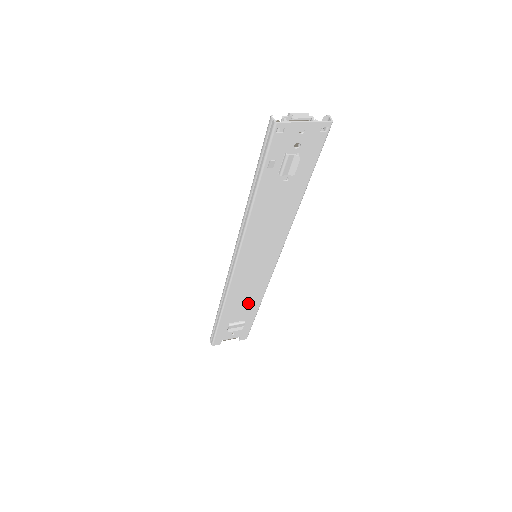
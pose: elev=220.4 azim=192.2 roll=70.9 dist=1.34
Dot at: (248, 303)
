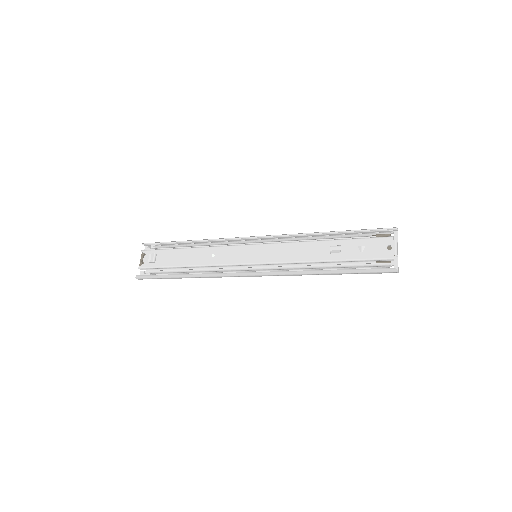
Dot at: occluded
